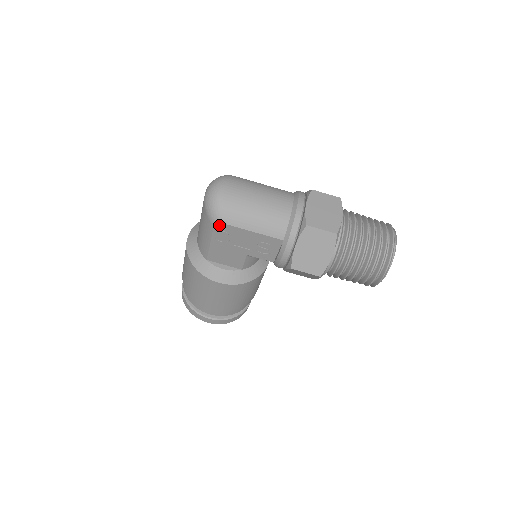
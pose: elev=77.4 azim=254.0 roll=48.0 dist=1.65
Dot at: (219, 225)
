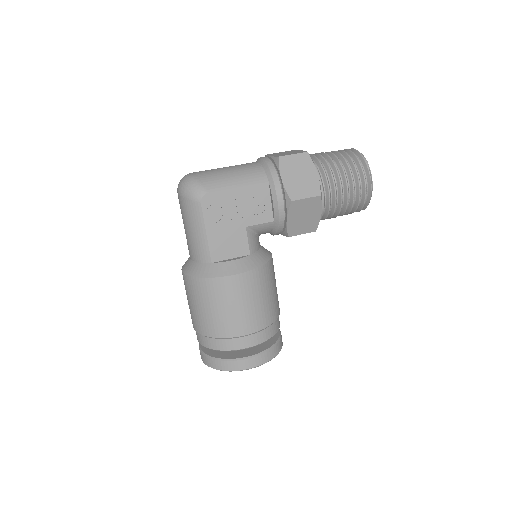
Dot at: (205, 198)
